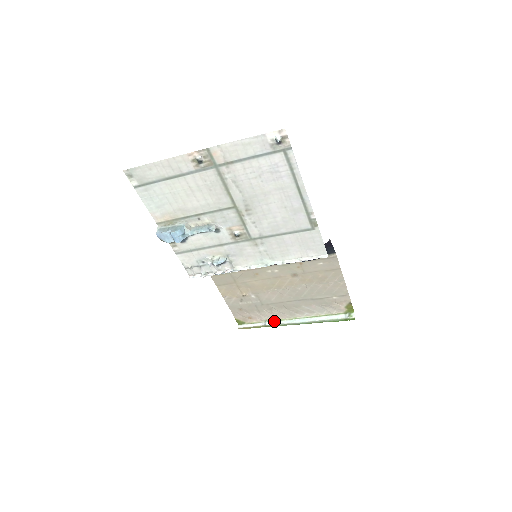
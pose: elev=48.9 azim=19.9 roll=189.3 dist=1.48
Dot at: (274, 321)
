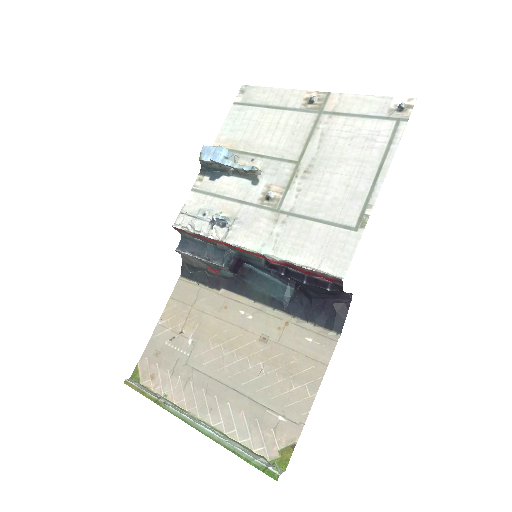
Dot at: (173, 404)
